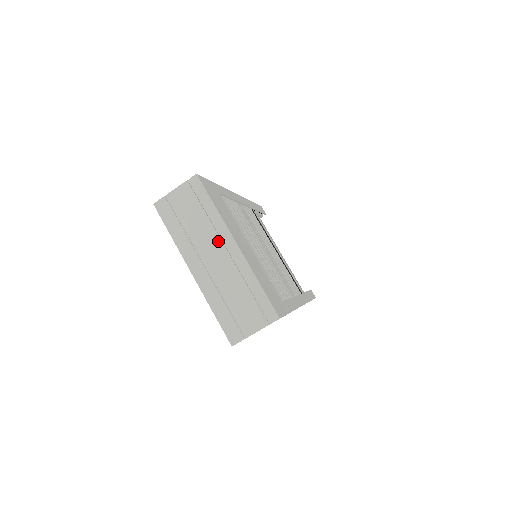
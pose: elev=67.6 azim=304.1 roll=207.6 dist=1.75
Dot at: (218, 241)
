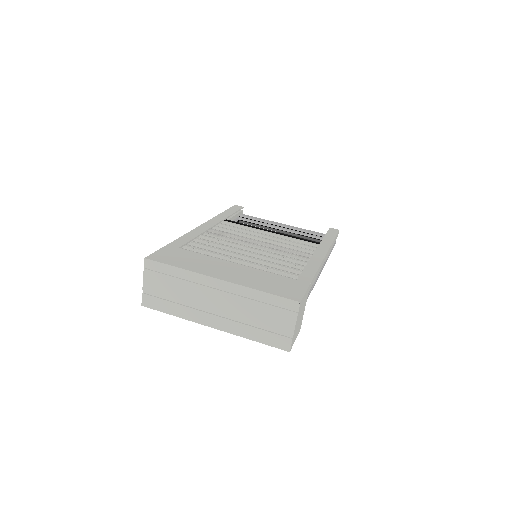
Dot at: (205, 289)
